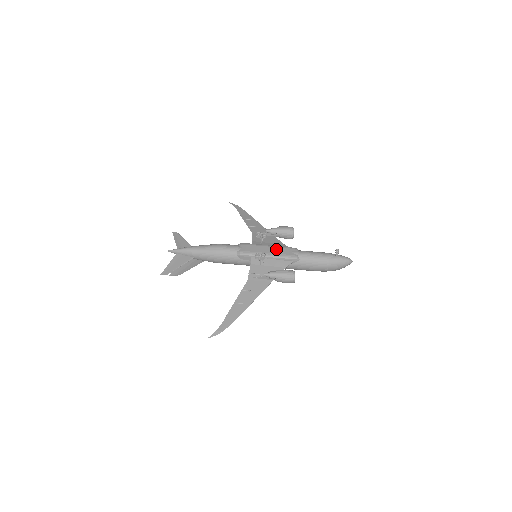
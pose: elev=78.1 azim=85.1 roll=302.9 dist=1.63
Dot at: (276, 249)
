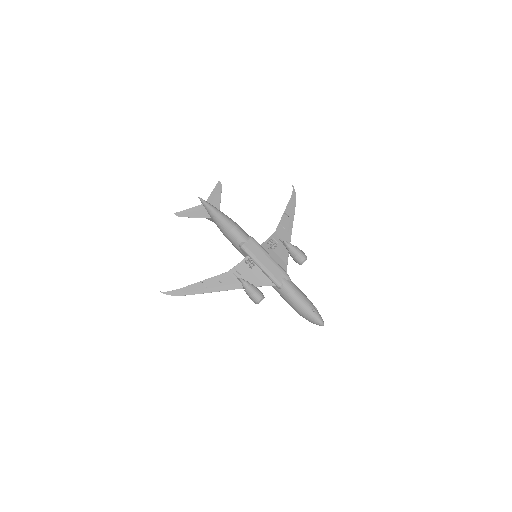
Dot at: (272, 265)
